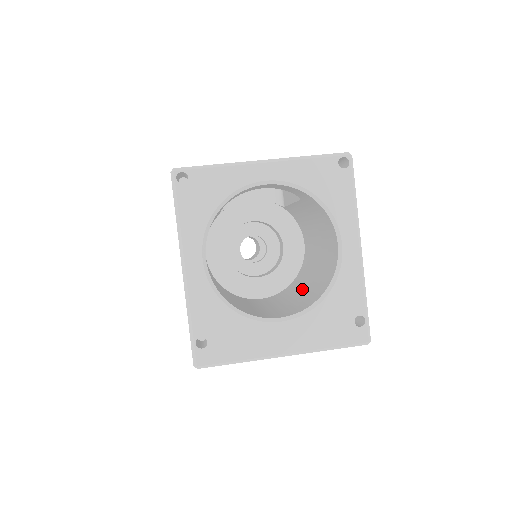
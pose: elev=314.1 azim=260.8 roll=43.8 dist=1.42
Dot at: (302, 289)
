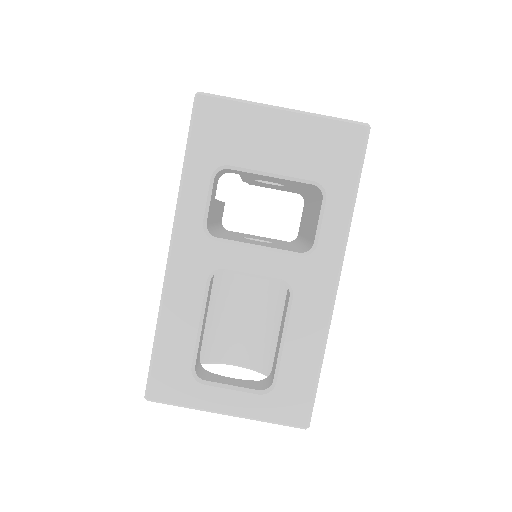
Dot at: (274, 319)
